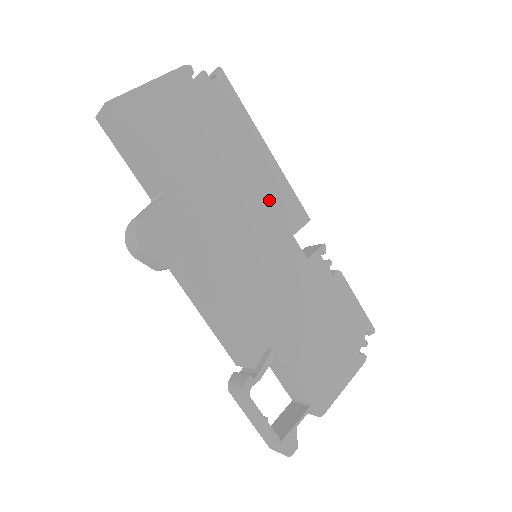
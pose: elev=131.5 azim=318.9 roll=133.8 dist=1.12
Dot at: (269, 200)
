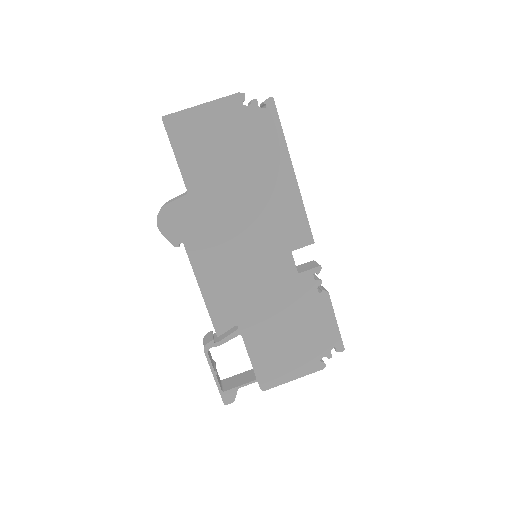
Dot at: (279, 217)
